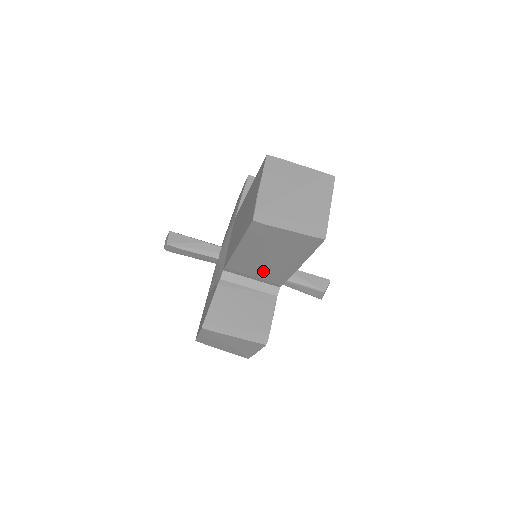
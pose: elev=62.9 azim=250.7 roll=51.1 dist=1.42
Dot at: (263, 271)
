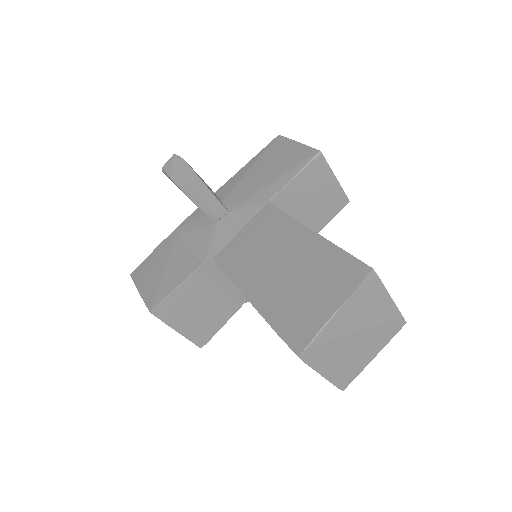
Dot at: occluded
